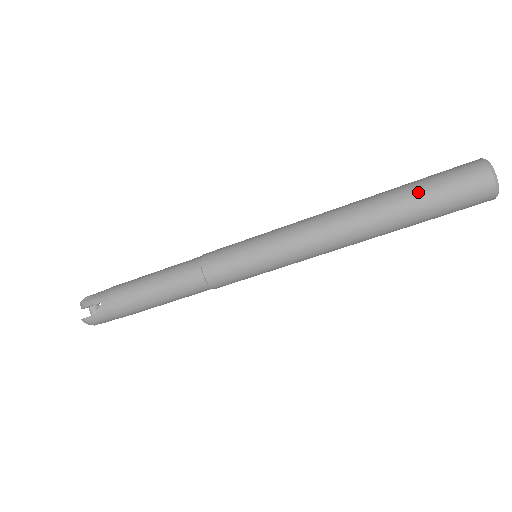
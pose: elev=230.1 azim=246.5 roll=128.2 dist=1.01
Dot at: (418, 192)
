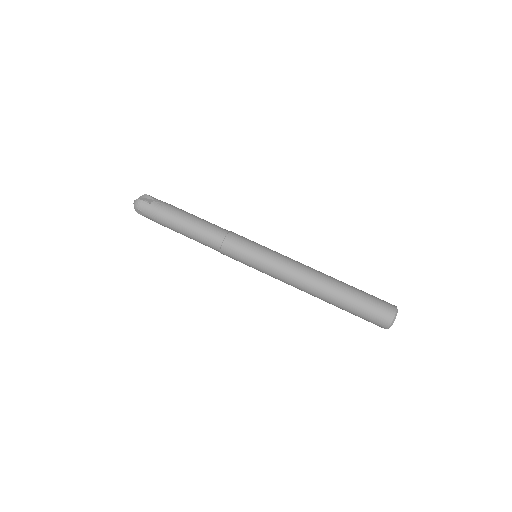
Dot at: (359, 291)
